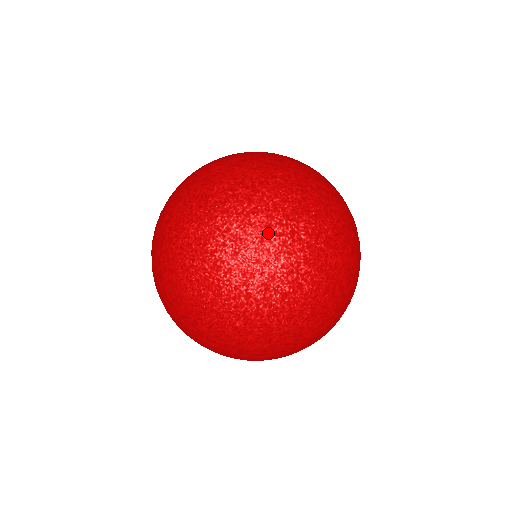
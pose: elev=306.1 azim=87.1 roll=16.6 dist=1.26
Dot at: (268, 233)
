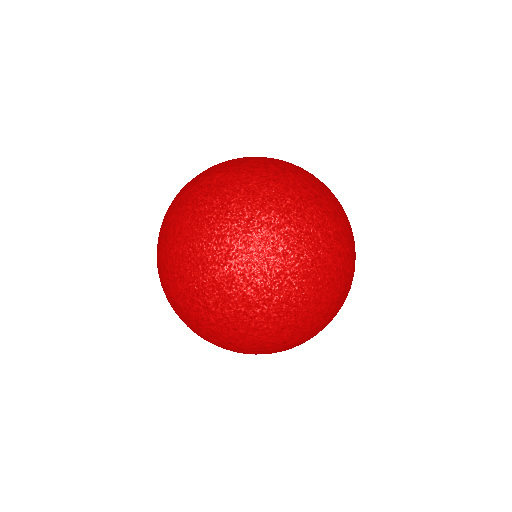
Dot at: (222, 341)
